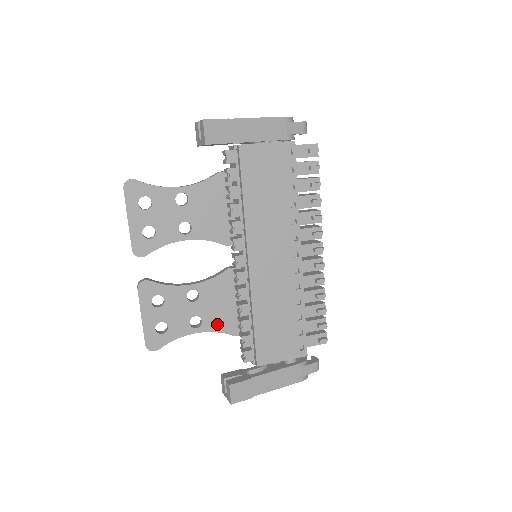
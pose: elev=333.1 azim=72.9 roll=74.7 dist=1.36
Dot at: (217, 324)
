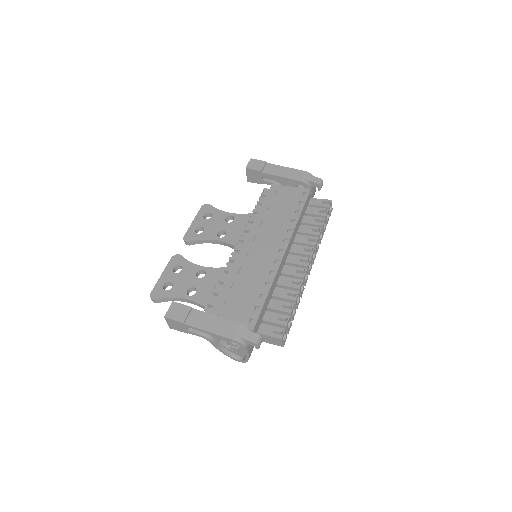
Dot at: (205, 299)
